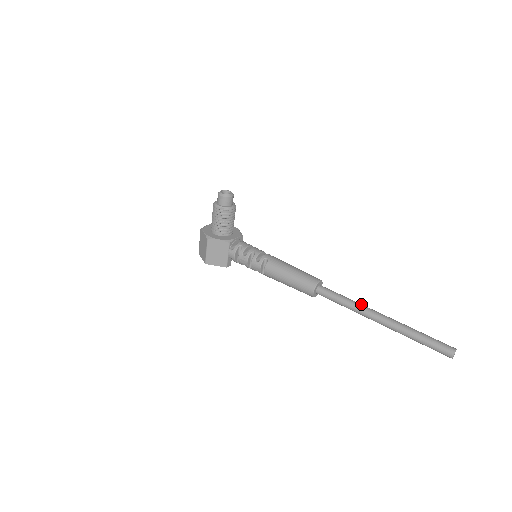
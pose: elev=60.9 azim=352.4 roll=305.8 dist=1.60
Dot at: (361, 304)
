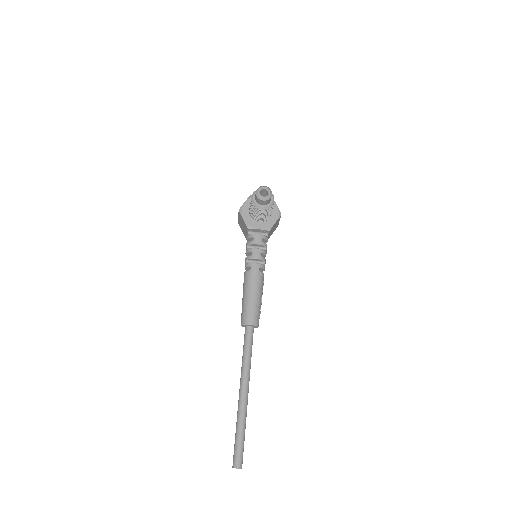
Dot at: (247, 370)
